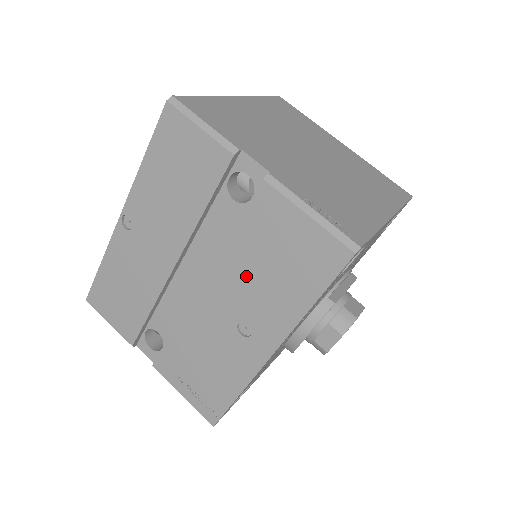
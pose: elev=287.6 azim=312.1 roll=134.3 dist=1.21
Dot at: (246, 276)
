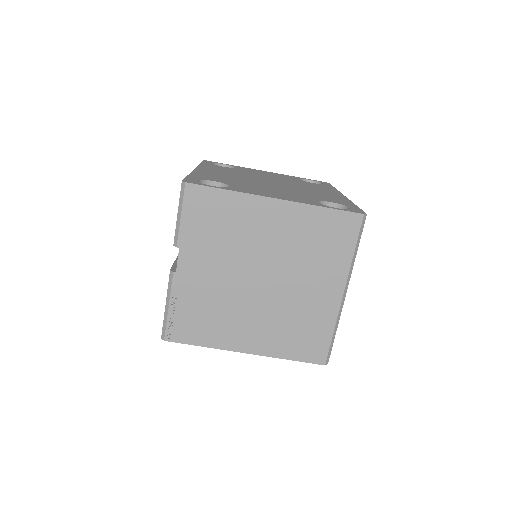
Dot at: occluded
